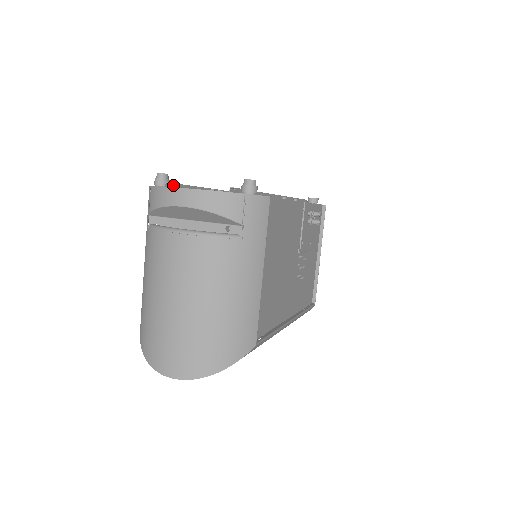
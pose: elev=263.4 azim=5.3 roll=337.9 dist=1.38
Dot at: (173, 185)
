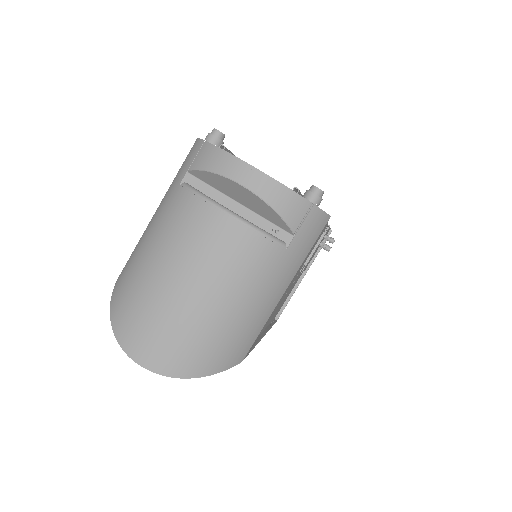
Dot at: occluded
